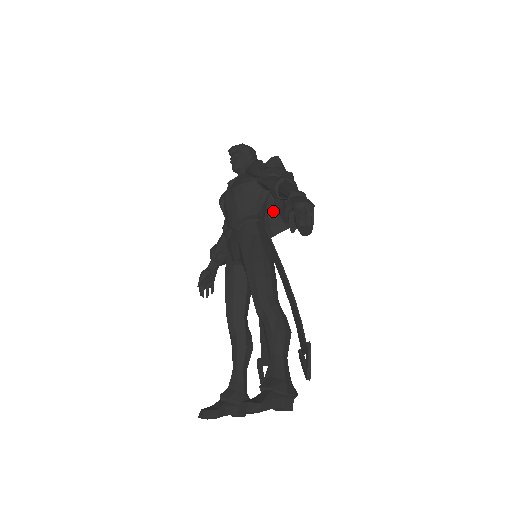
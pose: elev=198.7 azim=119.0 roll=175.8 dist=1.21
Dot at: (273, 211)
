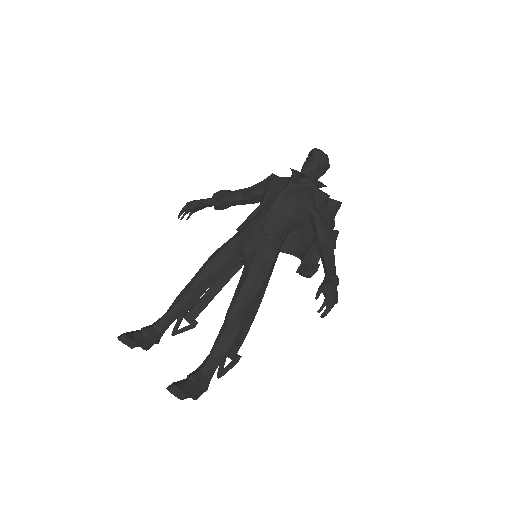
Dot at: (297, 235)
